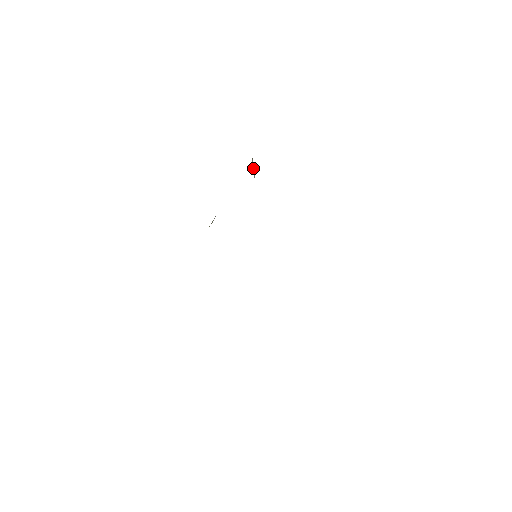
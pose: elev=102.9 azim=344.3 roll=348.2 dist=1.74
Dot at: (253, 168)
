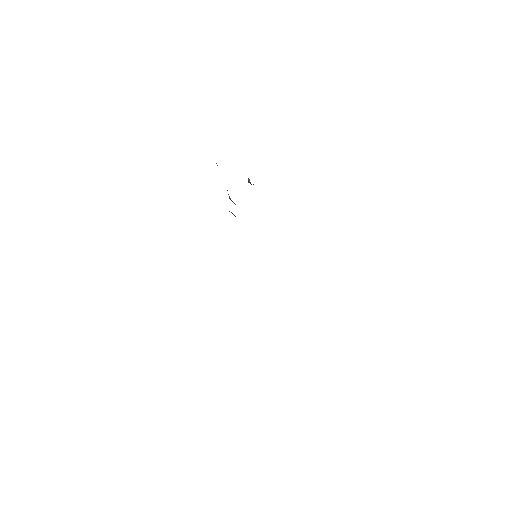
Dot at: occluded
